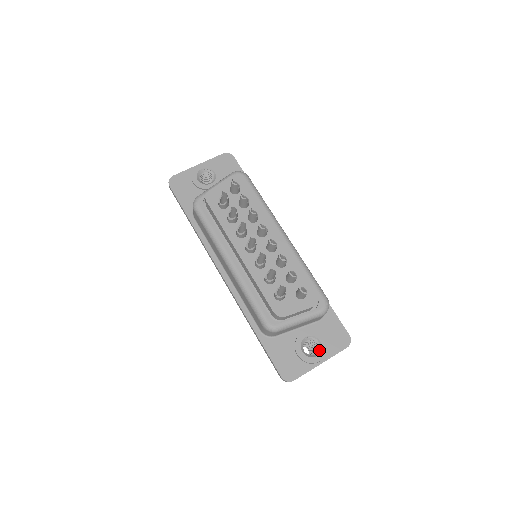
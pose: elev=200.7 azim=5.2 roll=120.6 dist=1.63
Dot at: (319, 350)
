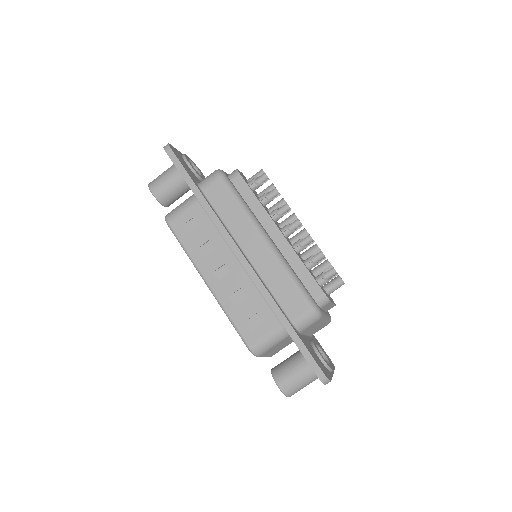
Dot at: (327, 361)
